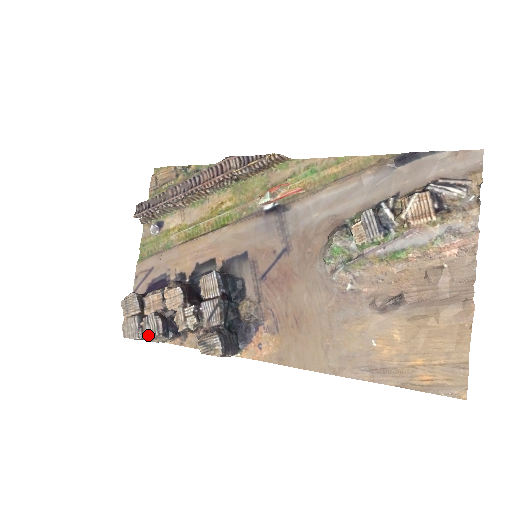
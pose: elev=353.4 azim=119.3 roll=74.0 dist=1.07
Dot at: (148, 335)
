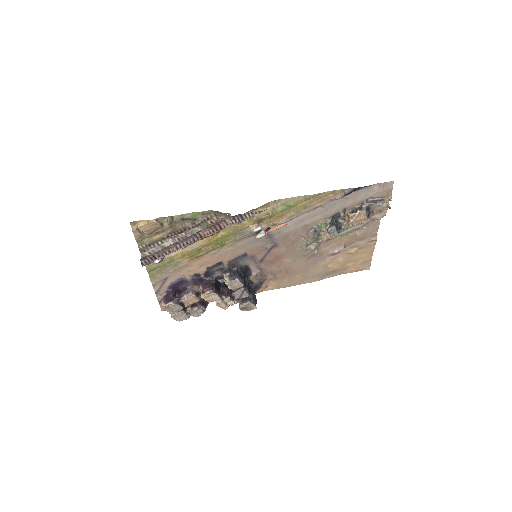
Dot at: (197, 315)
